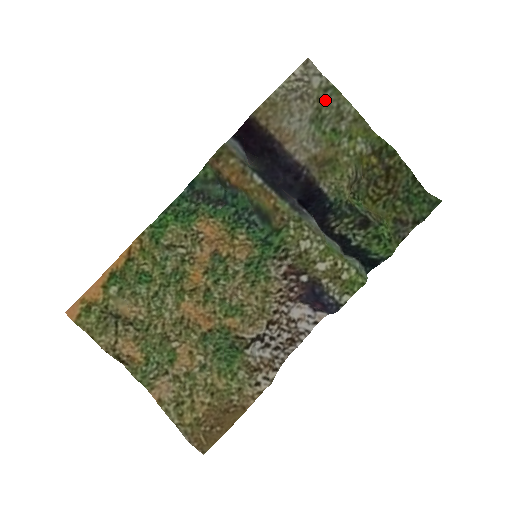
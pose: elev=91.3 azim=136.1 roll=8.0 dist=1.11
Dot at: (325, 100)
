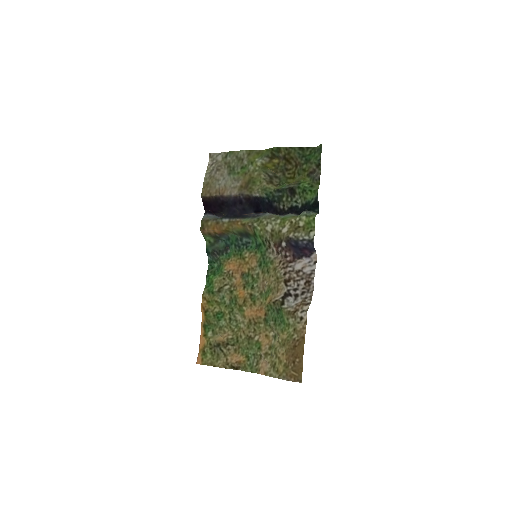
Dot at: (229, 161)
